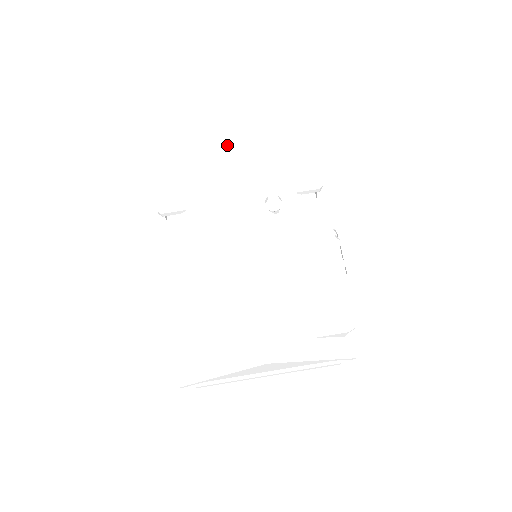
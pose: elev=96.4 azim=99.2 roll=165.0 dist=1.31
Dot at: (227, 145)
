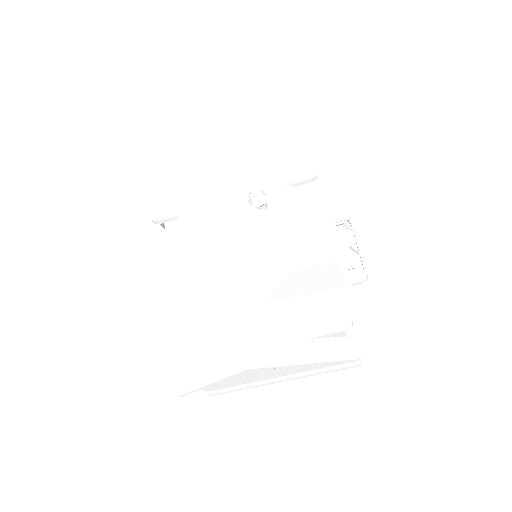
Dot at: (222, 145)
